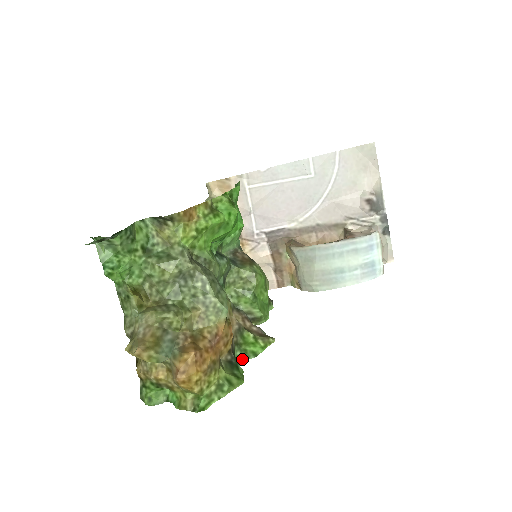
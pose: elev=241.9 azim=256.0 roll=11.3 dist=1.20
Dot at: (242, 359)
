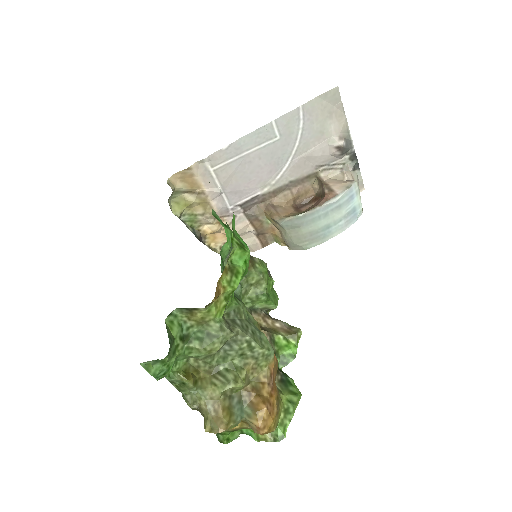
Dot at: (284, 365)
